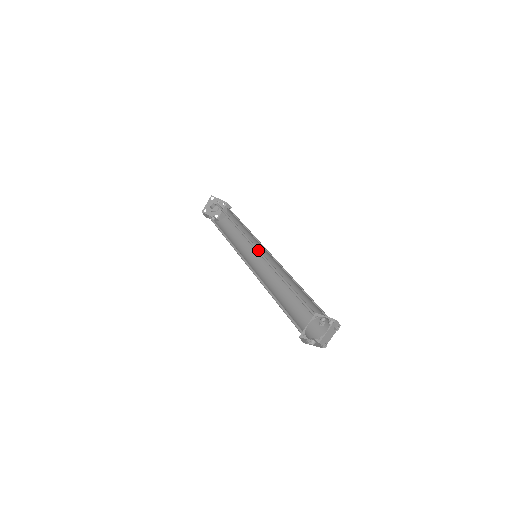
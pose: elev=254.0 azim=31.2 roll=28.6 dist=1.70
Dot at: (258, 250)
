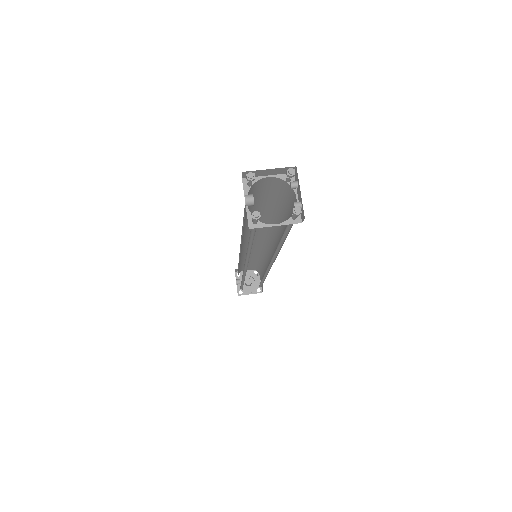
Dot at: (268, 241)
